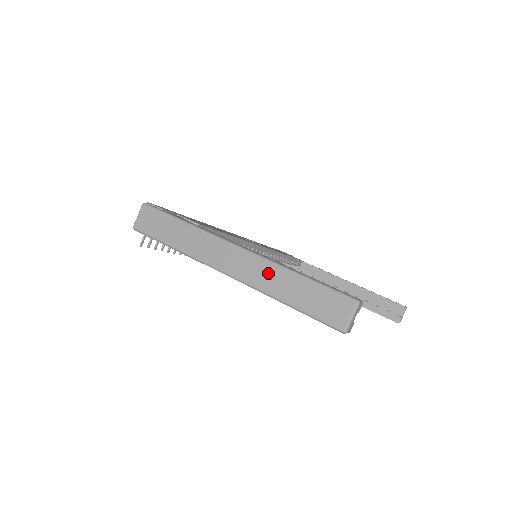
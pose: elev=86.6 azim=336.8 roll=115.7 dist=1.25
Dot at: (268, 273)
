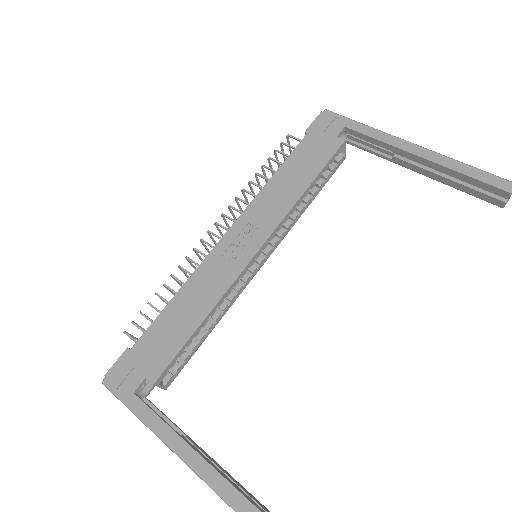
Dot at: occluded
